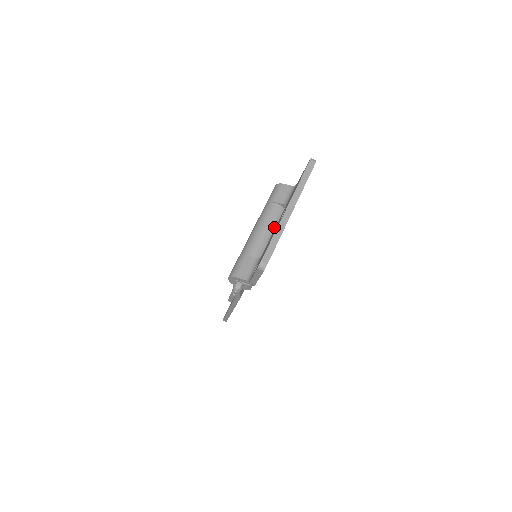
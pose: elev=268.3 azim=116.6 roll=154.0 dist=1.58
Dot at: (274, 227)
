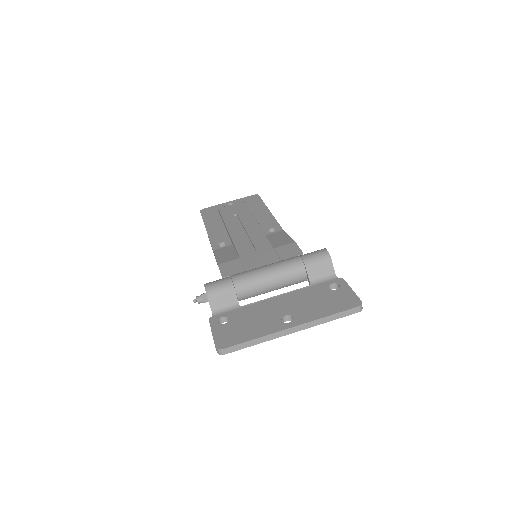
Dot at: (281, 287)
